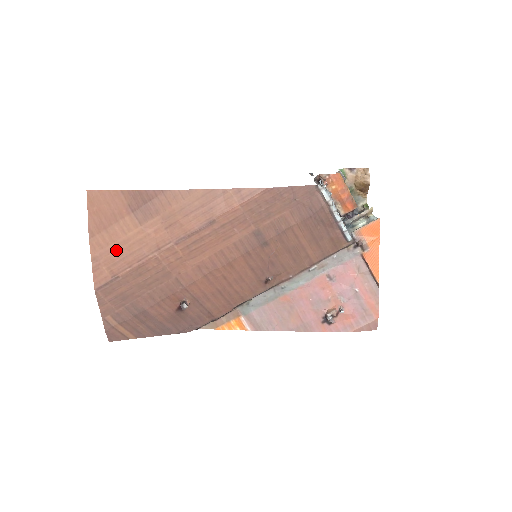
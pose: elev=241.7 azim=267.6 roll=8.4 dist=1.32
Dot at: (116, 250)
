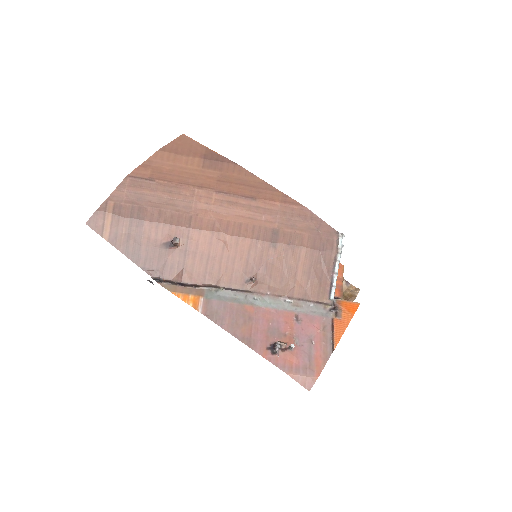
Dot at: (170, 167)
